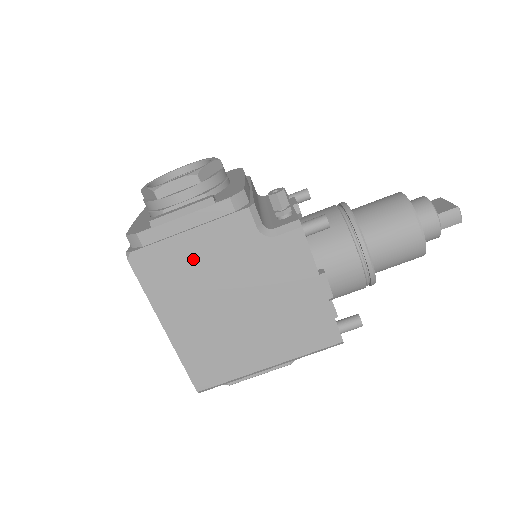
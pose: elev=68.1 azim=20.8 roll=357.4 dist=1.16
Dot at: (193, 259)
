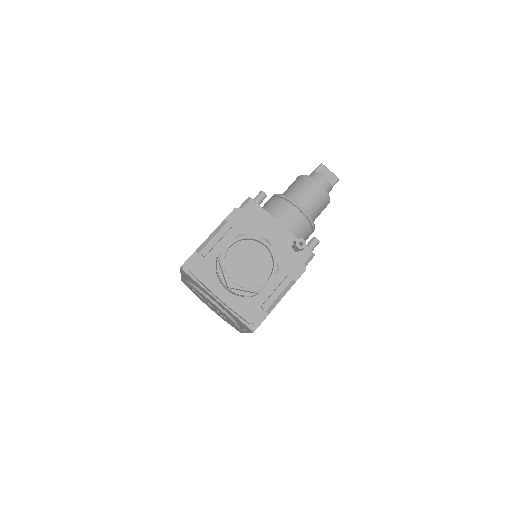
Dot at: occluded
